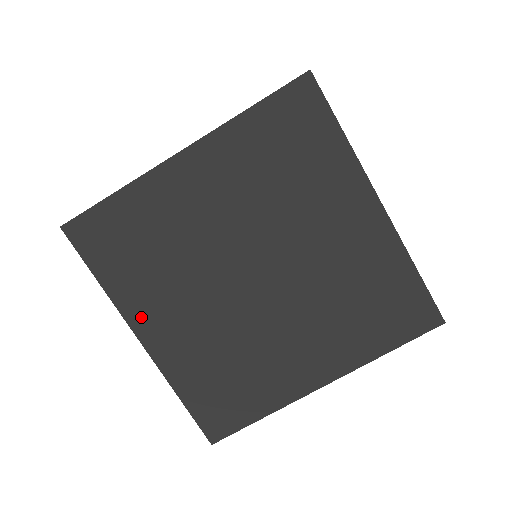
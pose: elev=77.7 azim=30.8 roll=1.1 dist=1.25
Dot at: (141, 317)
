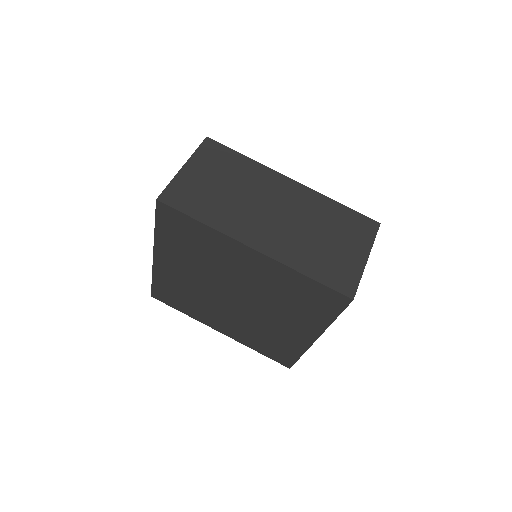
Dot at: (163, 253)
